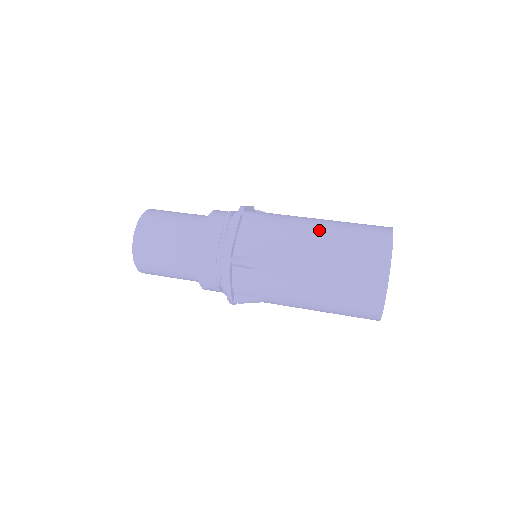
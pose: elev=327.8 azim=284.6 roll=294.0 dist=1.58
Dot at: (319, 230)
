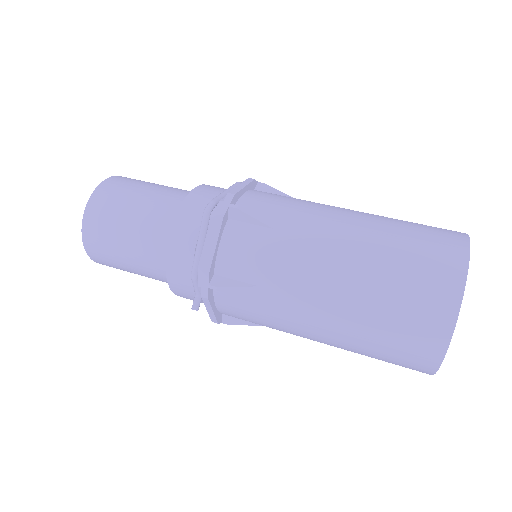
Dot at: (346, 245)
